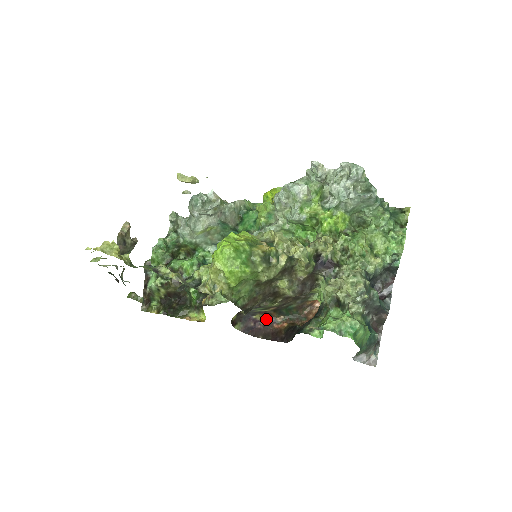
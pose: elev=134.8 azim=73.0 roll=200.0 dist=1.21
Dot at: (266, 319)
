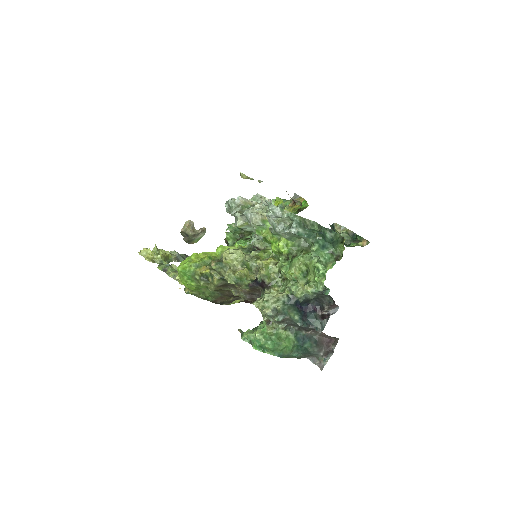
Dot at: occluded
